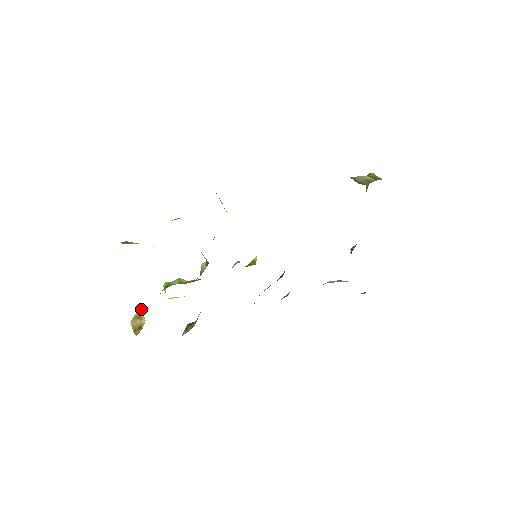
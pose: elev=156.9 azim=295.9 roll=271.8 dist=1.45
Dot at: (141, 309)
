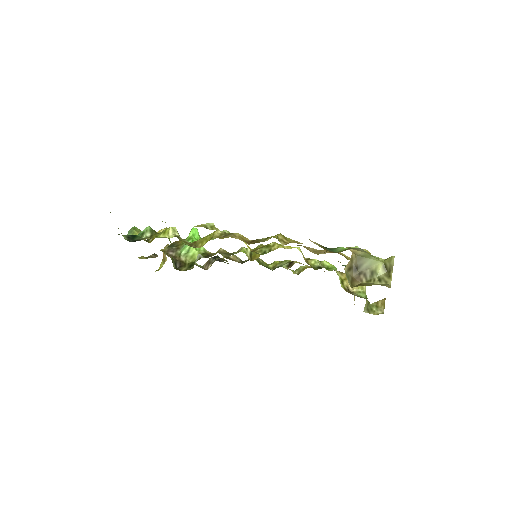
Dot at: occluded
